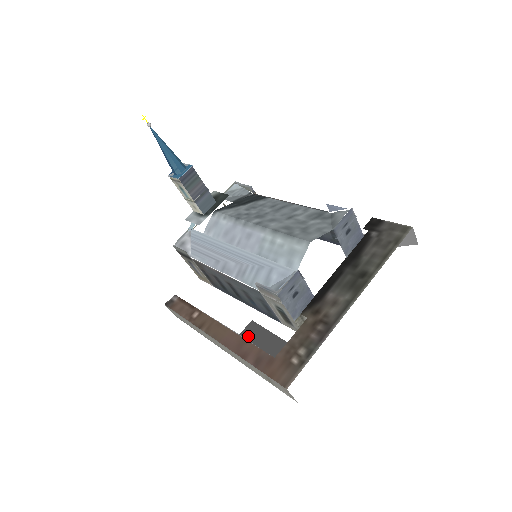
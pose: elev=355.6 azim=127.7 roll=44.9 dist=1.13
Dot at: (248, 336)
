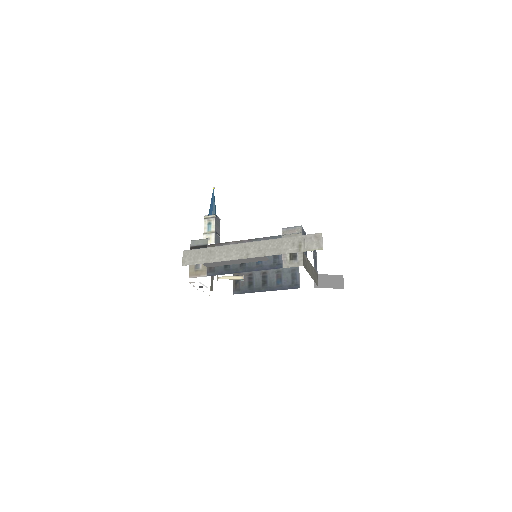
Dot at: occluded
